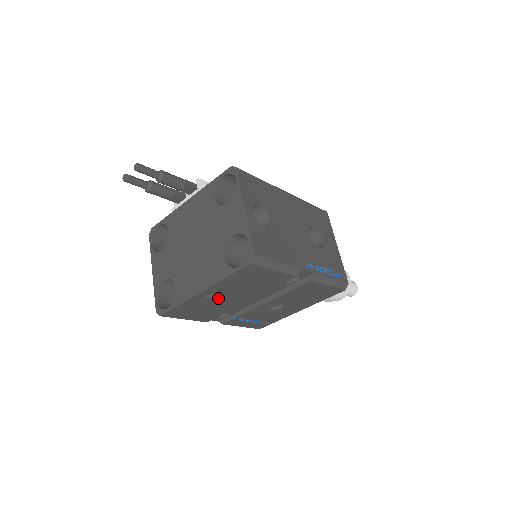
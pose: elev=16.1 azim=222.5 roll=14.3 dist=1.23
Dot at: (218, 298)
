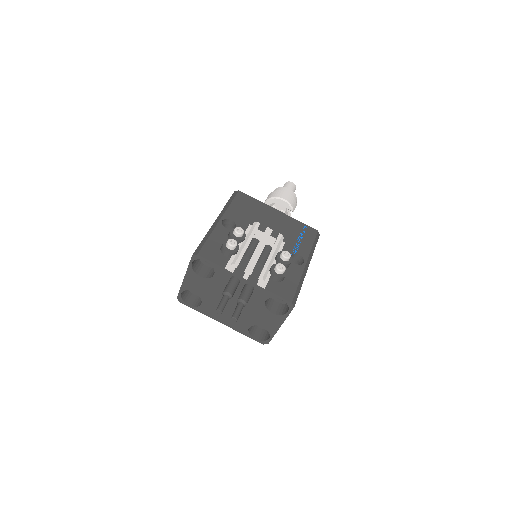
Dot at: occluded
